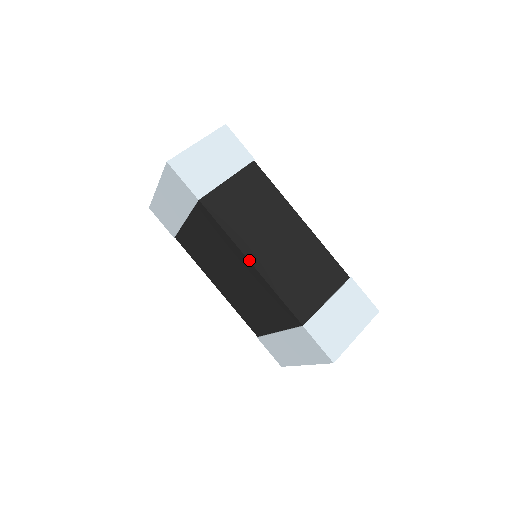
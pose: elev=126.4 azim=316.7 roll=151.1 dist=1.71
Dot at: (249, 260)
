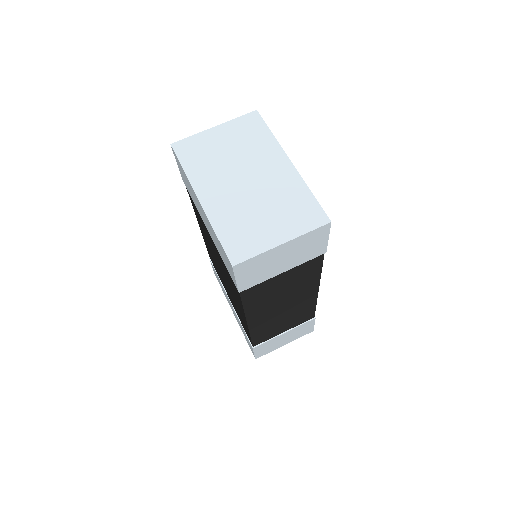
Dot at: (247, 322)
